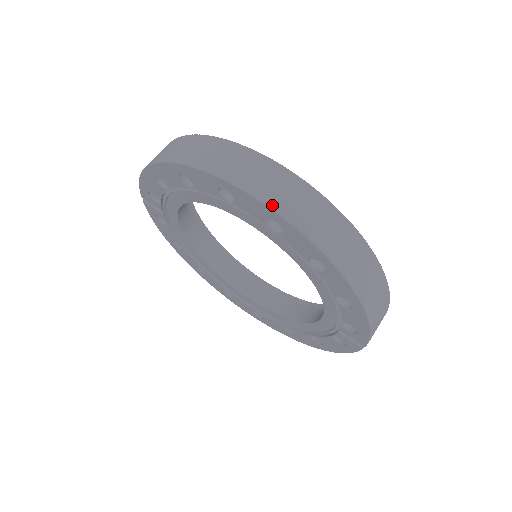
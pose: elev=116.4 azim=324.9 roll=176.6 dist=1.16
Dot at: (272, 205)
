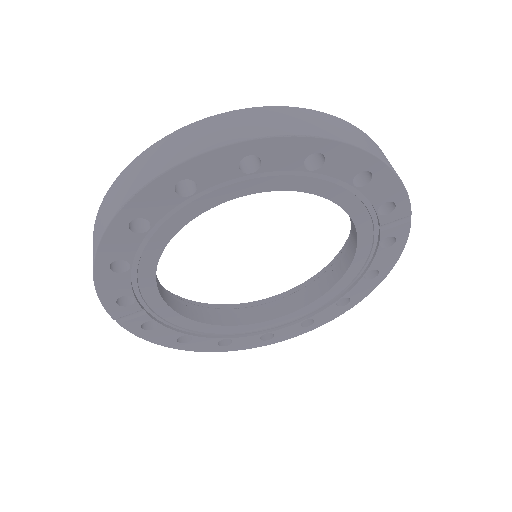
Dot at: (230, 141)
